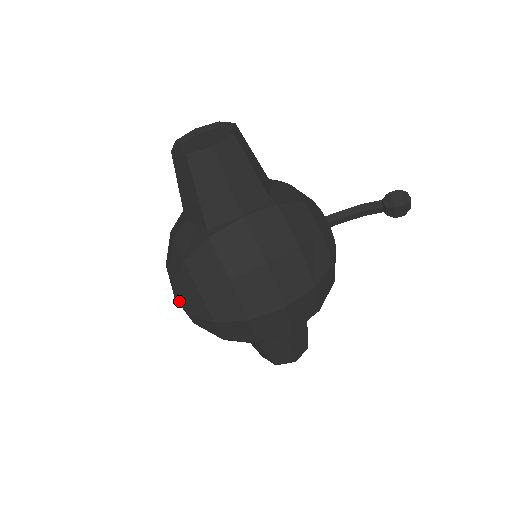
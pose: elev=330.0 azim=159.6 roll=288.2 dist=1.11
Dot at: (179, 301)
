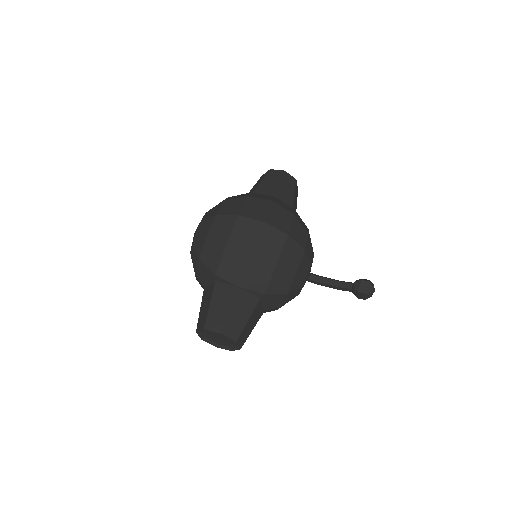
Dot at: occluded
